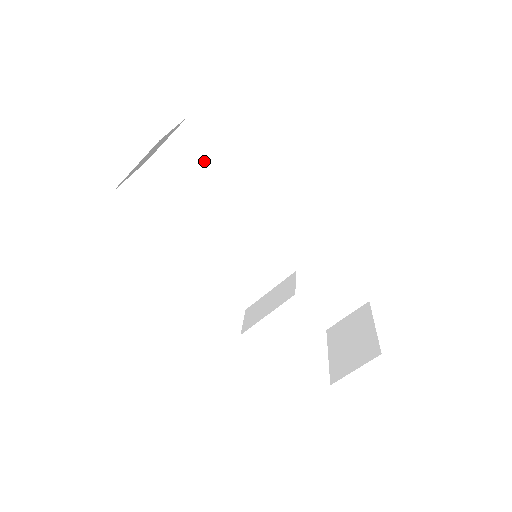
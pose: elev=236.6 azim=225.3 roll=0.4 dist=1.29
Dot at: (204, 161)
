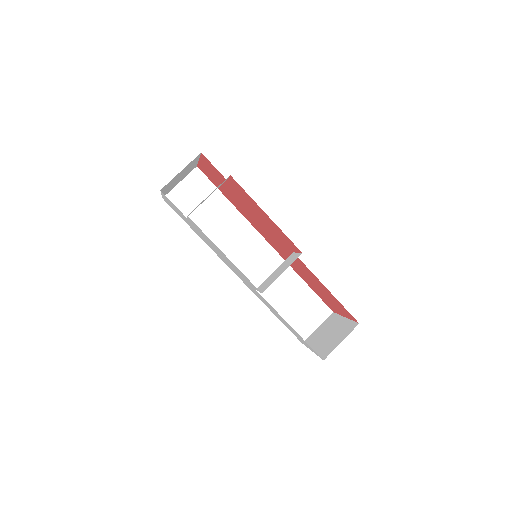
Dot at: (207, 199)
